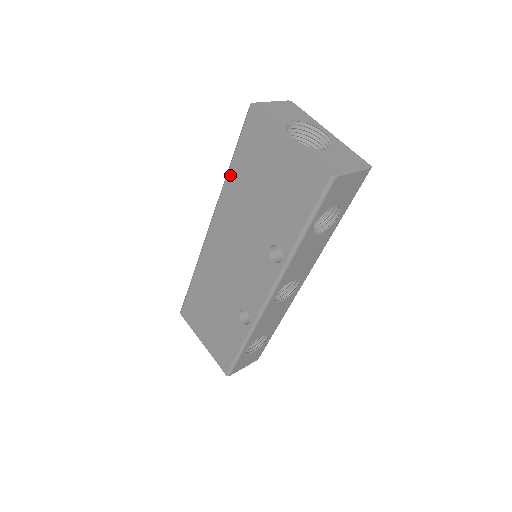
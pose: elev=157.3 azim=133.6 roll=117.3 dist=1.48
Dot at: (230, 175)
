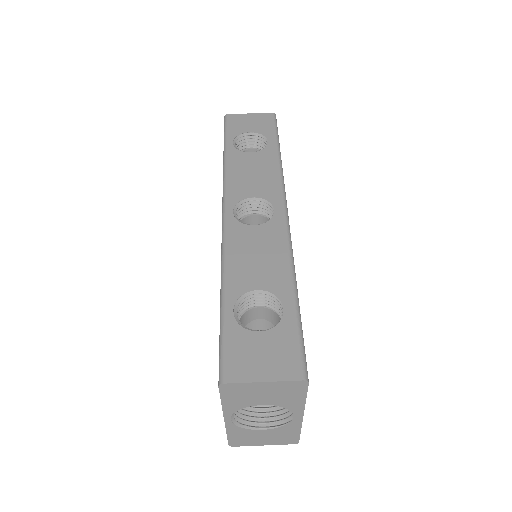
Dot at: (220, 293)
